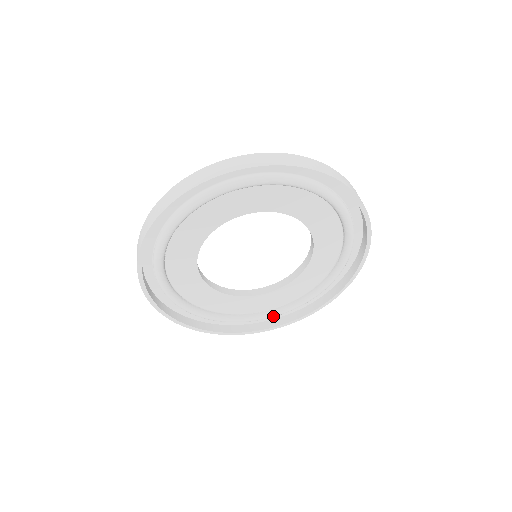
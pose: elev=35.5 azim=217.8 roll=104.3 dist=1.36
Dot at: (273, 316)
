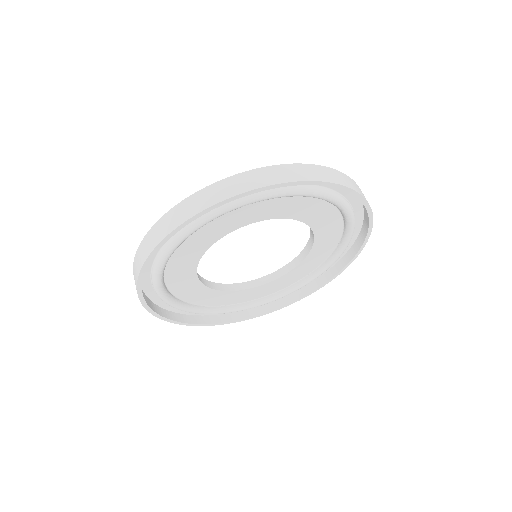
Dot at: (222, 313)
